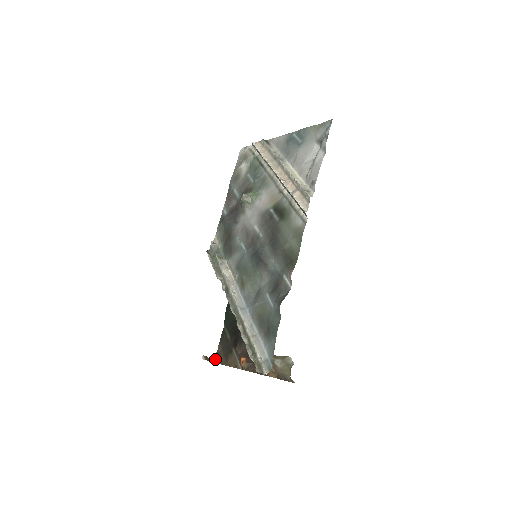
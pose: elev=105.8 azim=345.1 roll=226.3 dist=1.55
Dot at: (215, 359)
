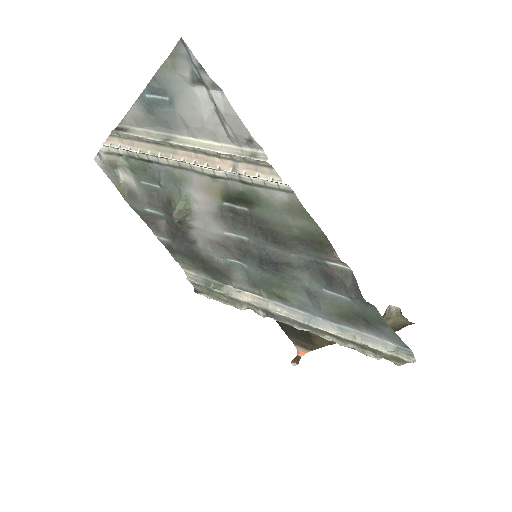
Dot at: (300, 352)
